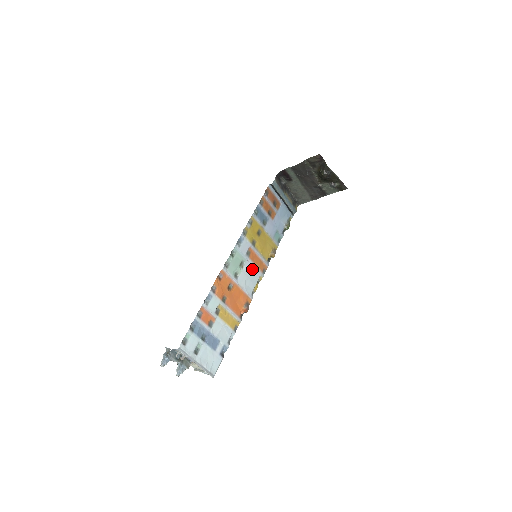
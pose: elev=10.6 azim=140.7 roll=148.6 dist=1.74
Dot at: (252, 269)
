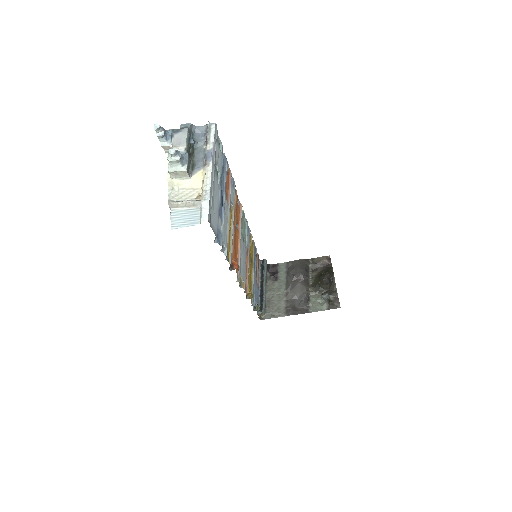
Dot at: (245, 263)
